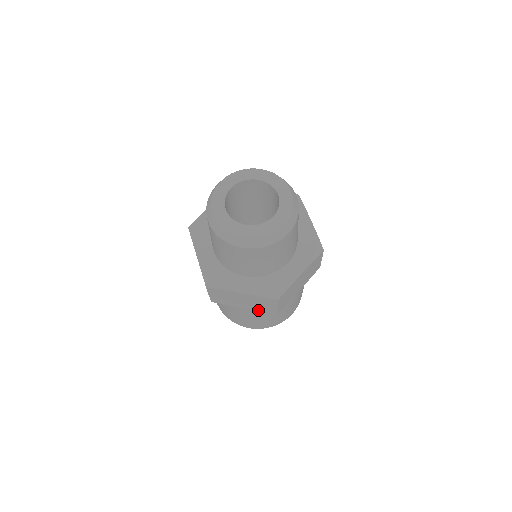
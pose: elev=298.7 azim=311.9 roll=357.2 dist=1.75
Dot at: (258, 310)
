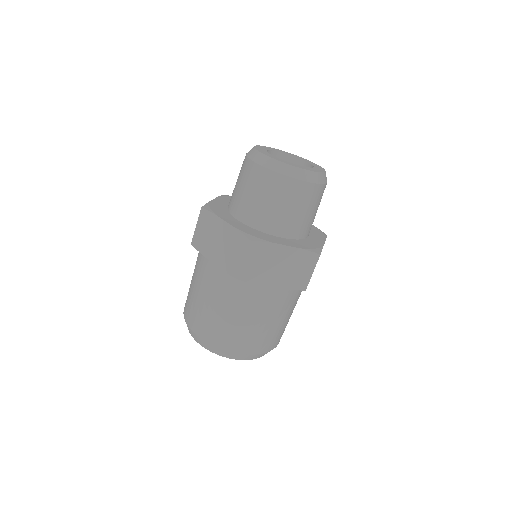
Dot at: (287, 287)
